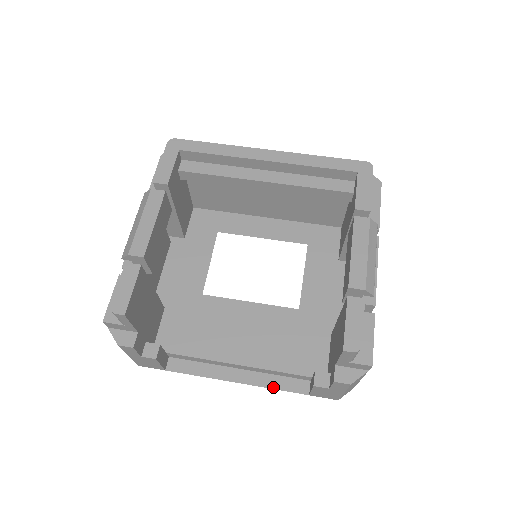
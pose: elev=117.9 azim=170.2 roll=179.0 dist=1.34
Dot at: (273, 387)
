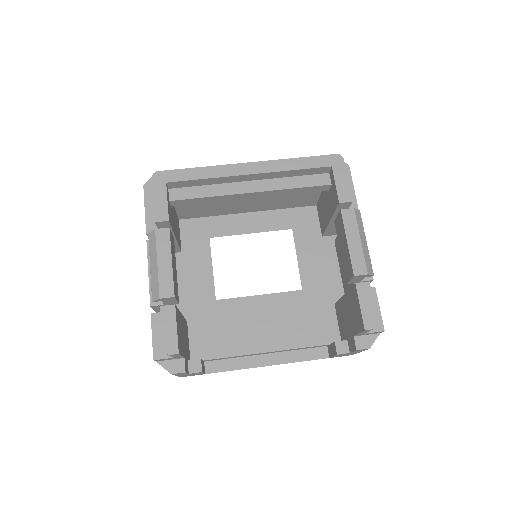
Dot at: (299, 360)
